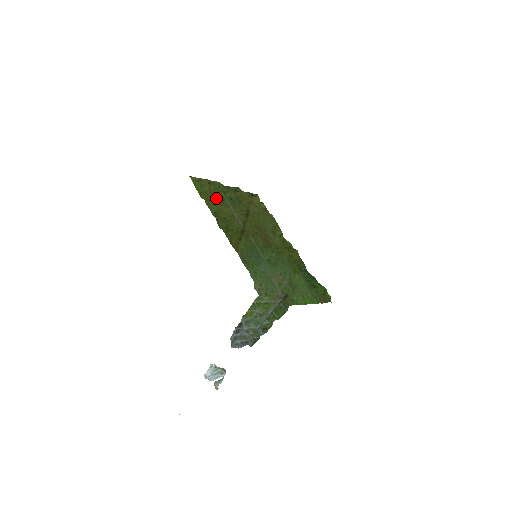
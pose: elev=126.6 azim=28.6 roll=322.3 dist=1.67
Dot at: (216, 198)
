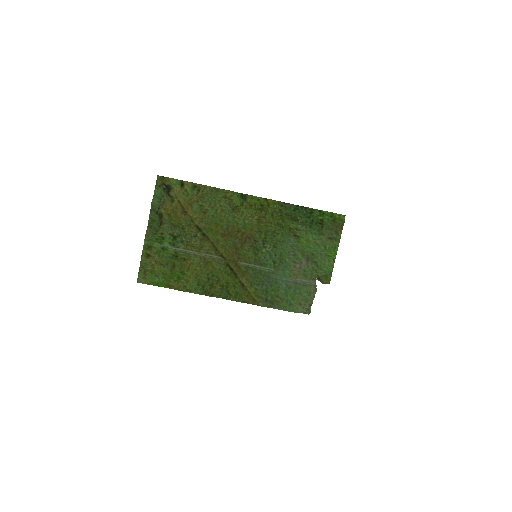
Dot at: (173, 263)
